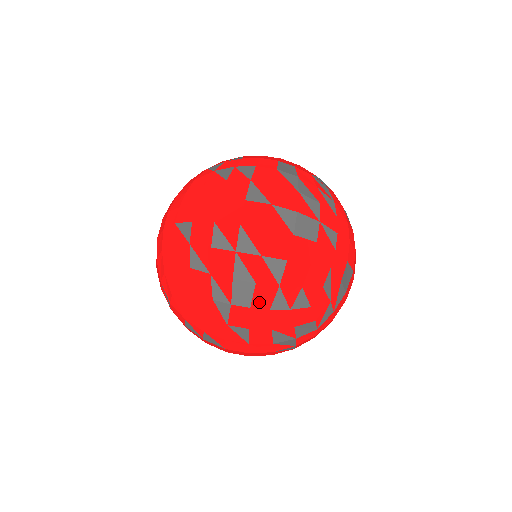
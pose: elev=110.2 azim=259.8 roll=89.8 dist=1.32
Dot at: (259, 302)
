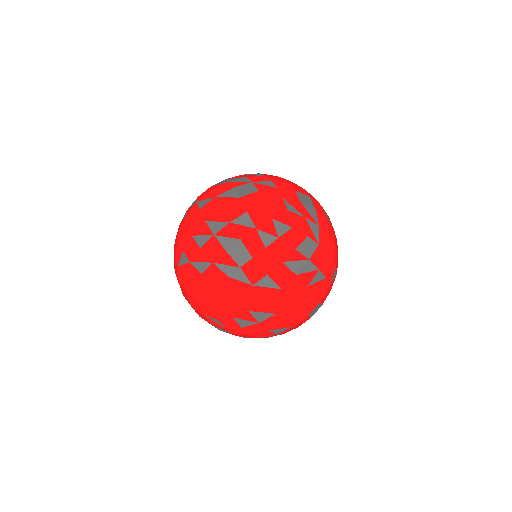
Dot at: (254, 249)
